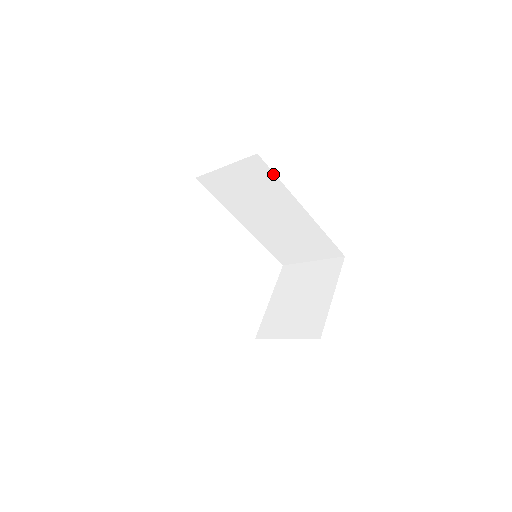
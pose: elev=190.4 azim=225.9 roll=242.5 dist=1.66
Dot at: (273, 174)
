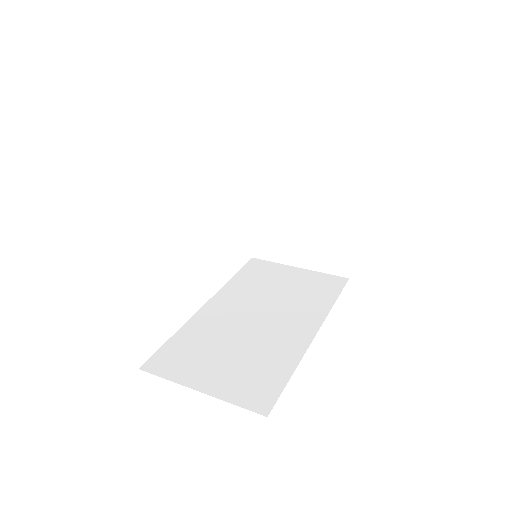
Dot at: occluded
